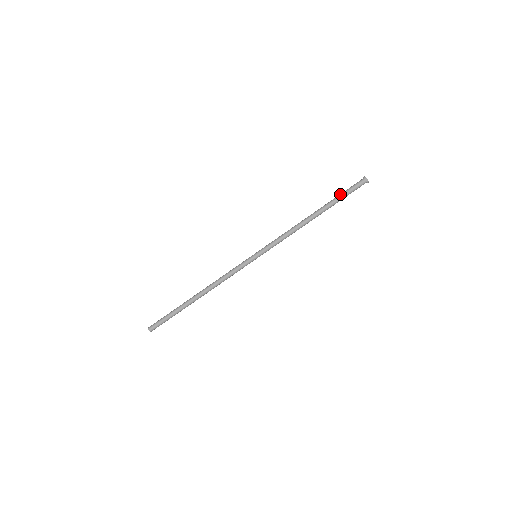
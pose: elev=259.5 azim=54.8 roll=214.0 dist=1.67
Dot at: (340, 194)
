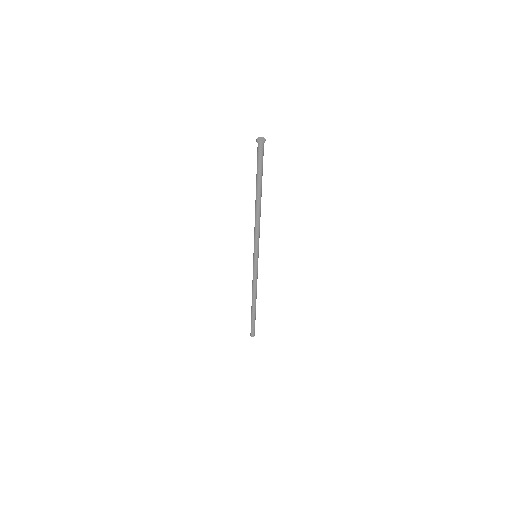
Dot at: occluded
